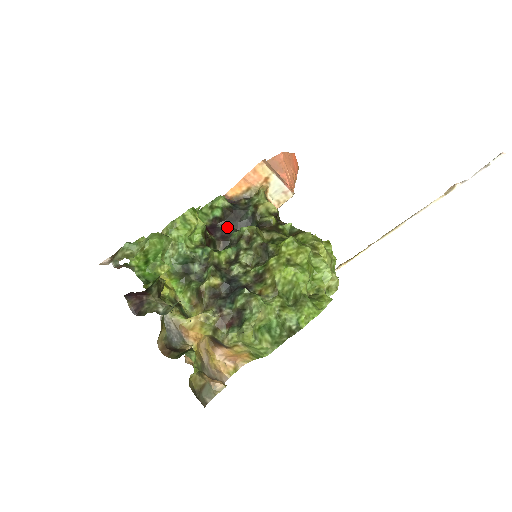
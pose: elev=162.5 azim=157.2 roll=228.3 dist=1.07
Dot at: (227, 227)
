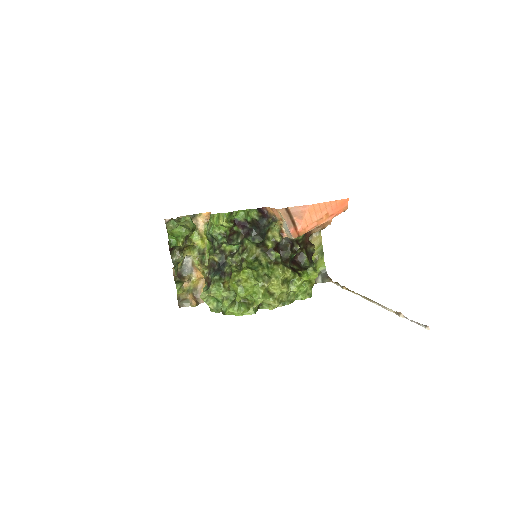
Dot at: (252, 229)
